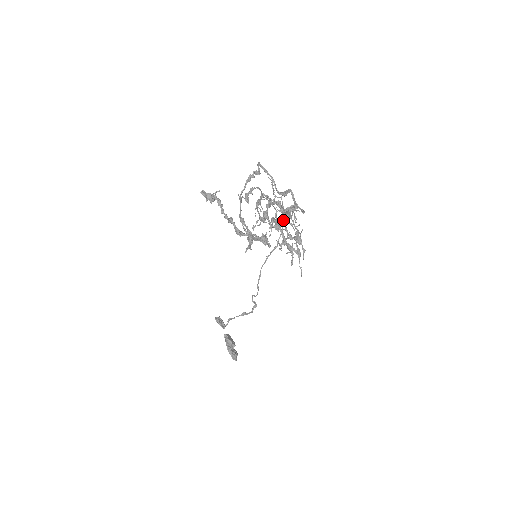
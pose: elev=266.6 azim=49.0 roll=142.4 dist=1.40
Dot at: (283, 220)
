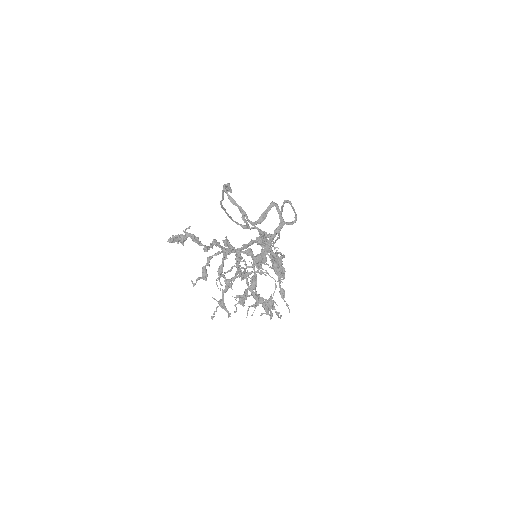
Dot at: (251, 284)
